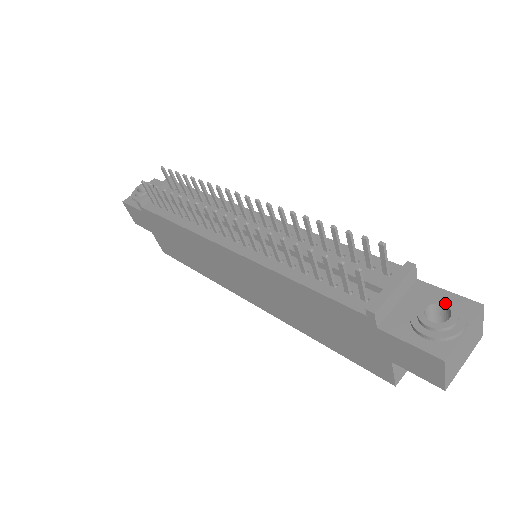
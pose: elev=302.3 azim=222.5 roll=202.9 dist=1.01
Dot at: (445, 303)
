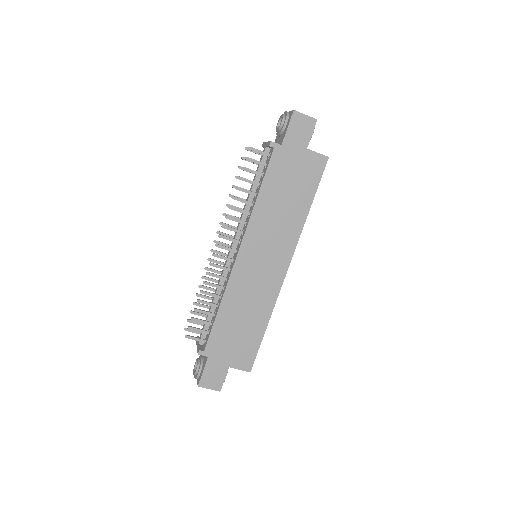
Dot at: (278, 123)
